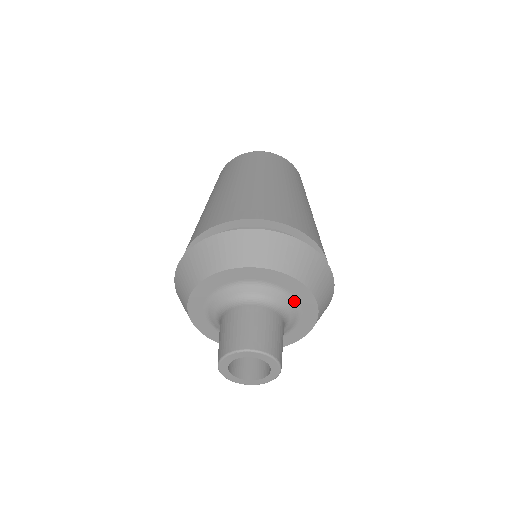
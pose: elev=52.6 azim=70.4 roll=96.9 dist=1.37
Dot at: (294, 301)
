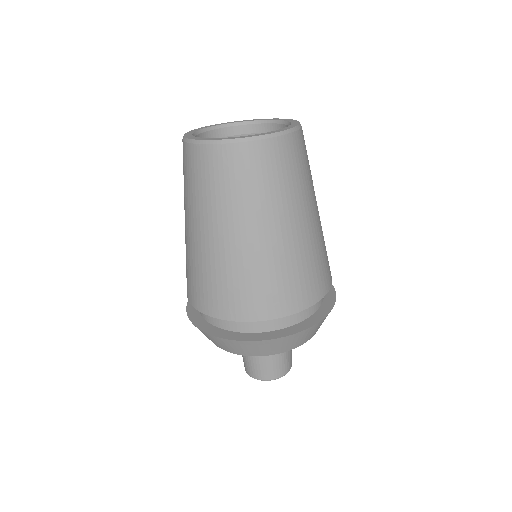
Dot at: occluded
